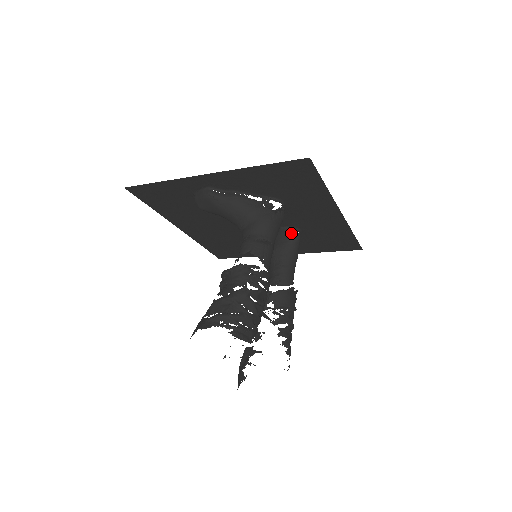
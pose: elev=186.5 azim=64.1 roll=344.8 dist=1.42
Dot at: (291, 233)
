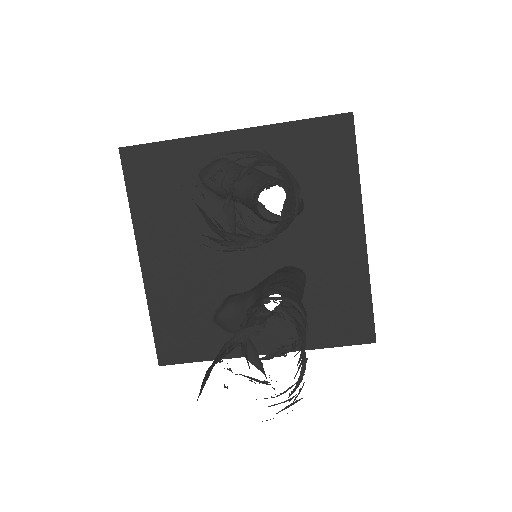
Dot at: (296, 268)
